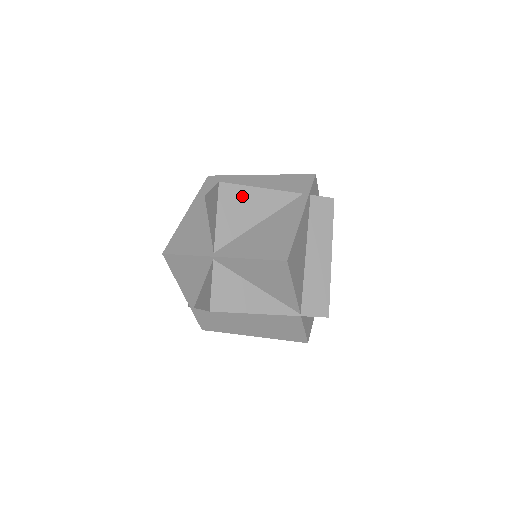
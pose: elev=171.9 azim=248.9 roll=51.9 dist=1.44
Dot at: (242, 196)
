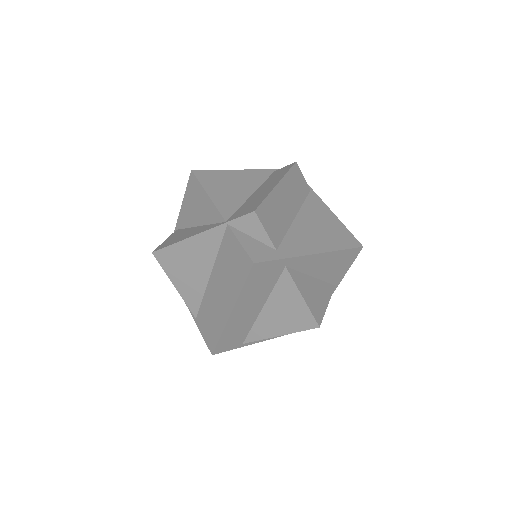
Dot at: occluded
